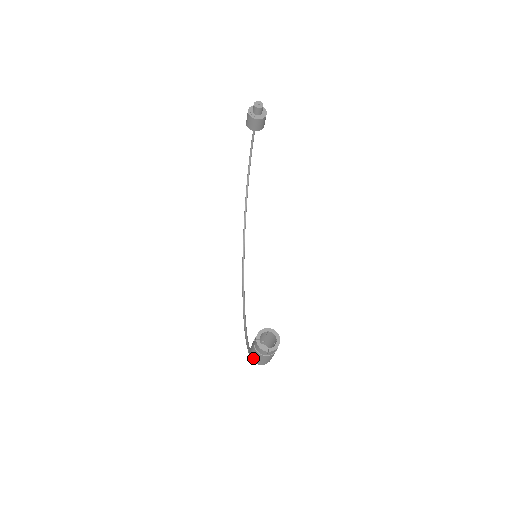
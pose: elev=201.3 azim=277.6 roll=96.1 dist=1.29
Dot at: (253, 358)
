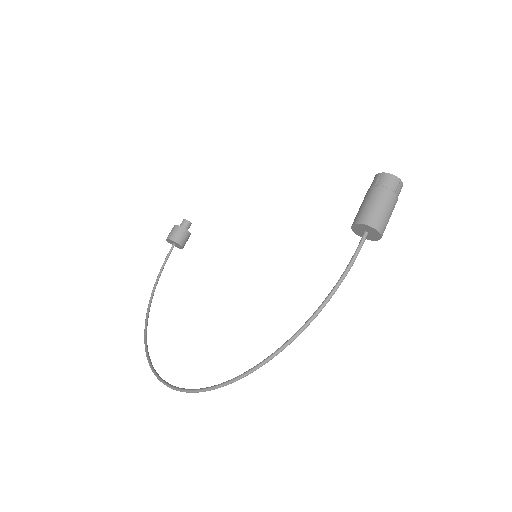
Dot at: (372, 214)
